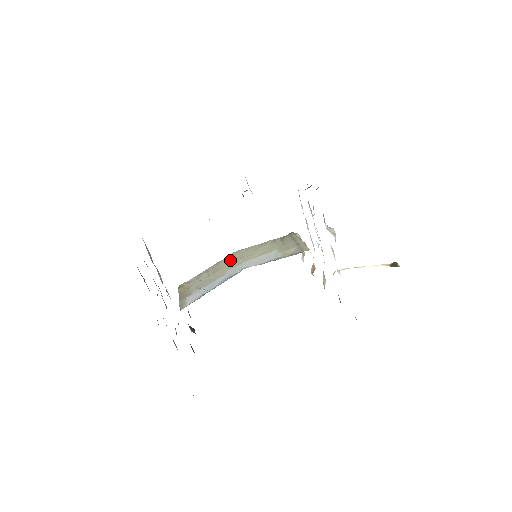
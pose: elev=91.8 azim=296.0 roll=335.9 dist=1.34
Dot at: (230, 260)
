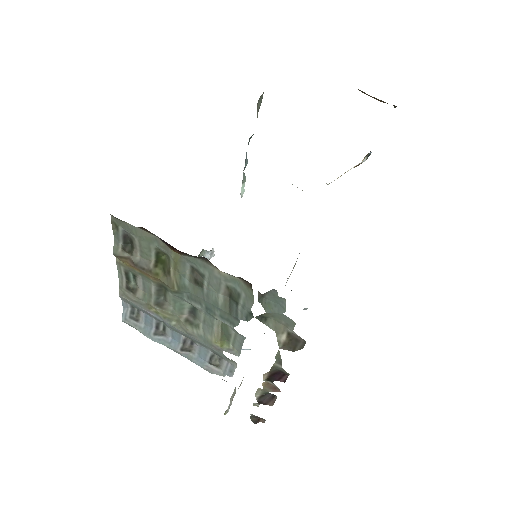
Dot at: occluded
